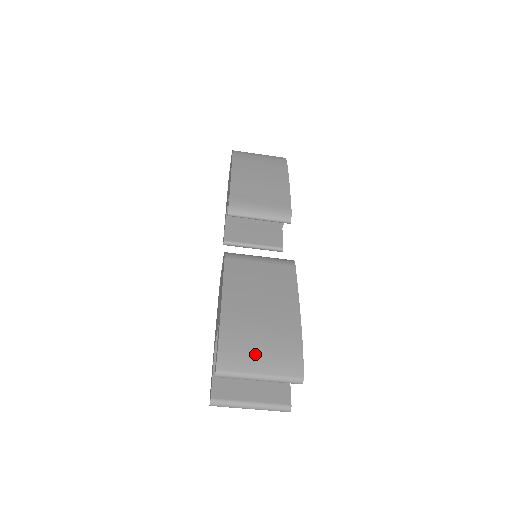
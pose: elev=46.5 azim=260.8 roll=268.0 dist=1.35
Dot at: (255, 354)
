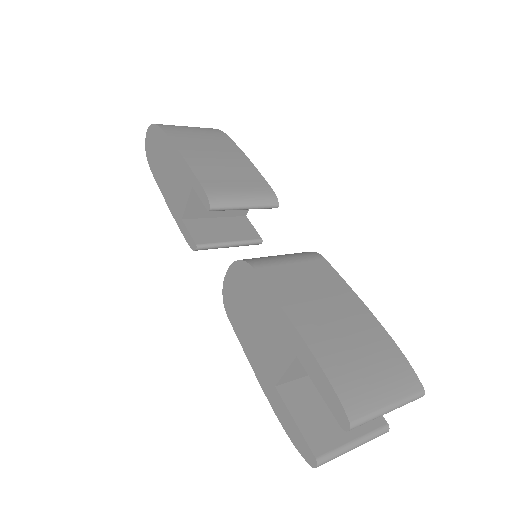
Dot at: (372, 382)
